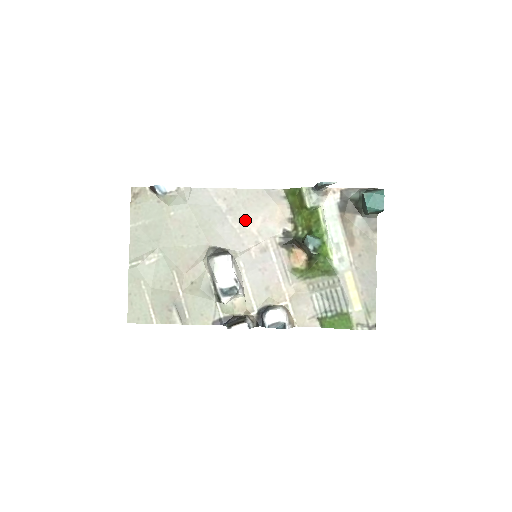
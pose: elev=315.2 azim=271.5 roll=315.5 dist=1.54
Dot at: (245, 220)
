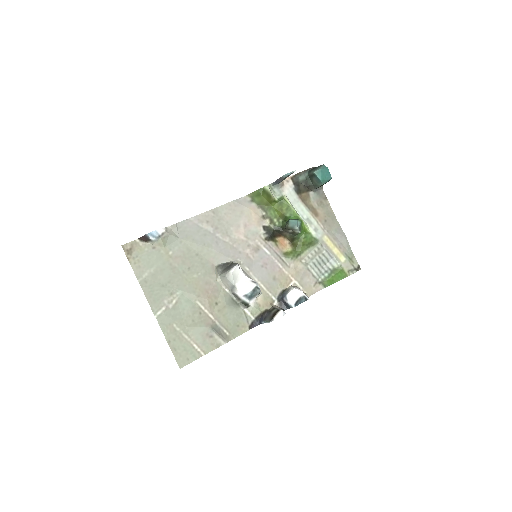
Dot at: (231, 232)
